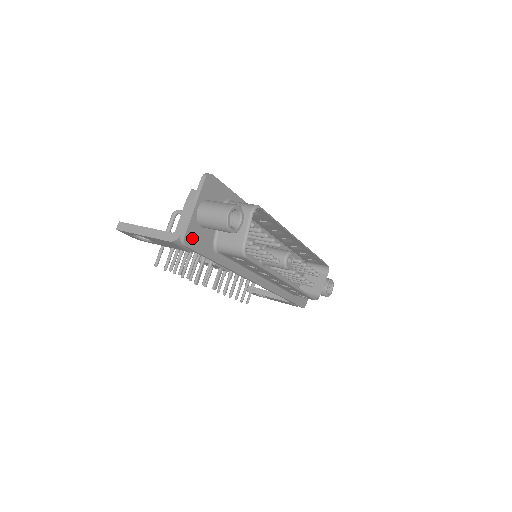
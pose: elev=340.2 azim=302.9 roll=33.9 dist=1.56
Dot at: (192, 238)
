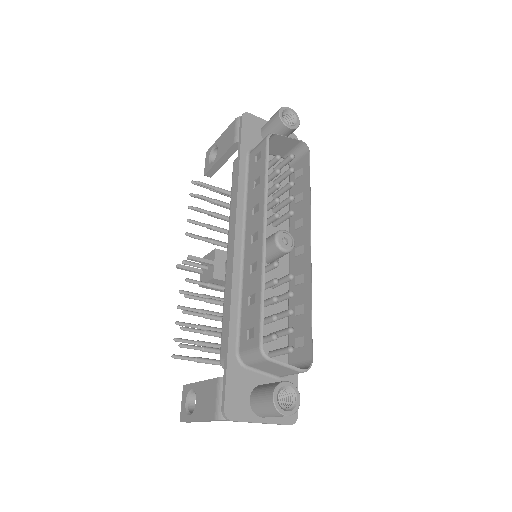
Dot at: (250, 122)
